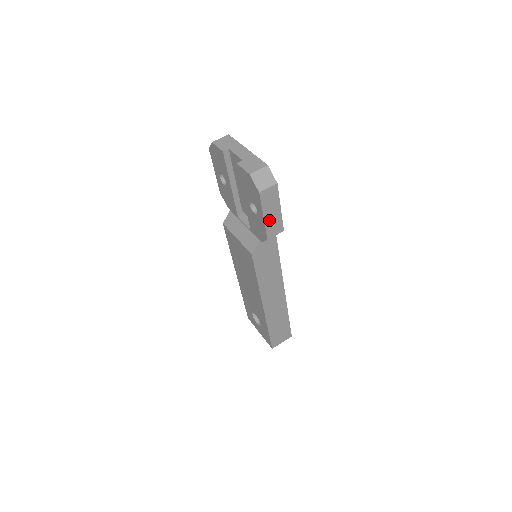
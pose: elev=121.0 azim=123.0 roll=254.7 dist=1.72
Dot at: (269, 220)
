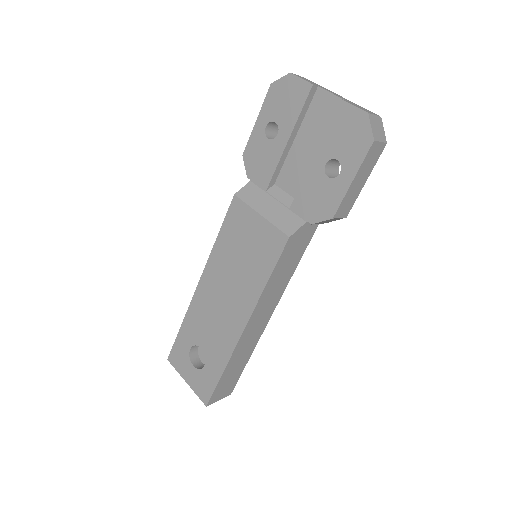
Dot at: (351, 190)
